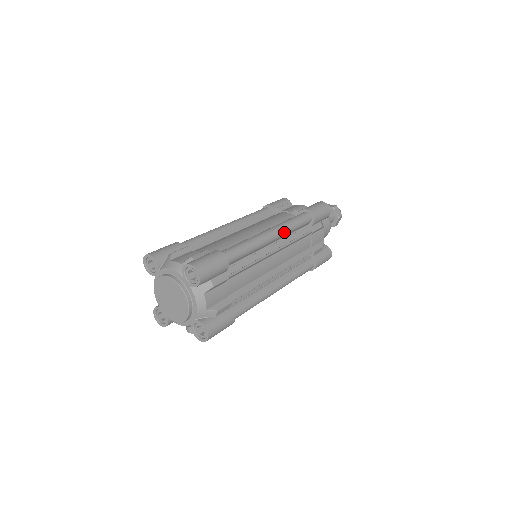
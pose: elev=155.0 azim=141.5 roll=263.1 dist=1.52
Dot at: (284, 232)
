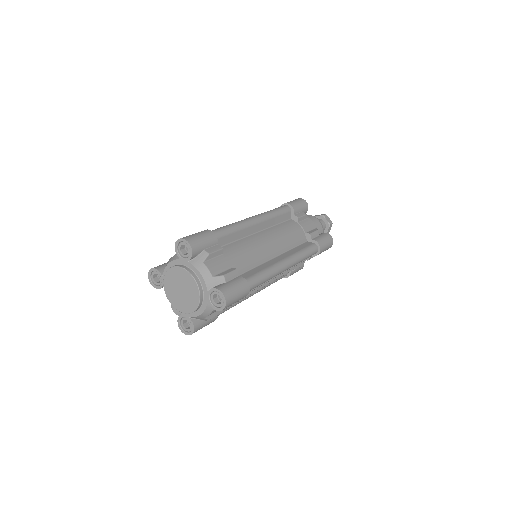
Dot at: (294, 265)
